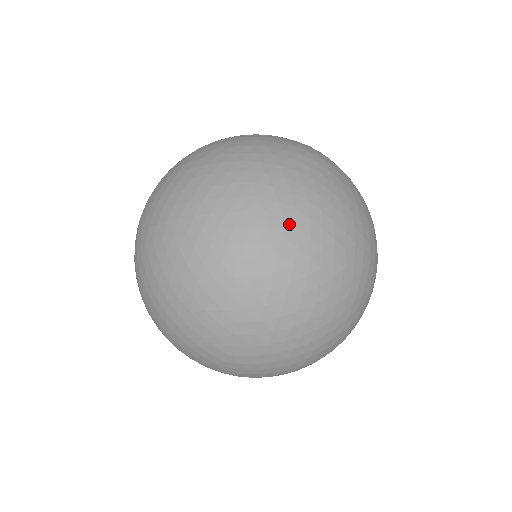
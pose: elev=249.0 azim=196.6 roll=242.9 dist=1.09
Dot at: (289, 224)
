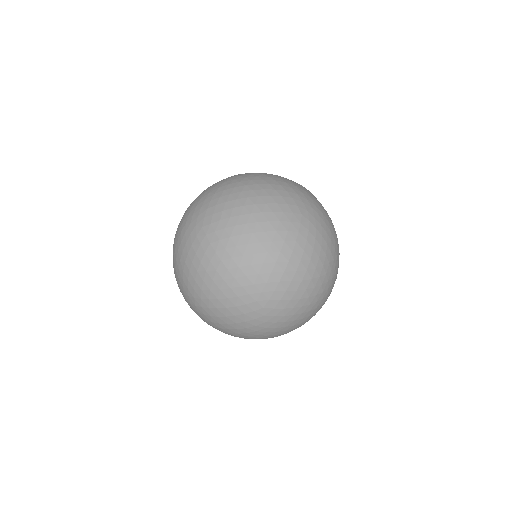
Dot at: (311, 215)
